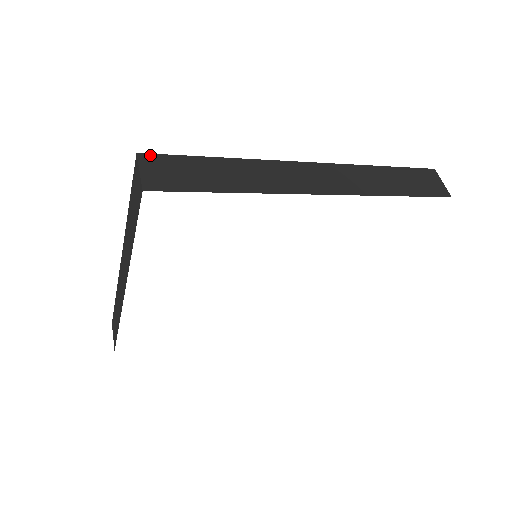
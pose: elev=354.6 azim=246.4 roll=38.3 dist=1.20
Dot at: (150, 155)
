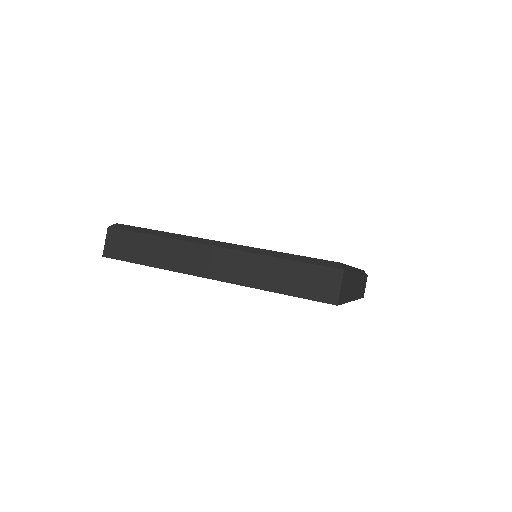
Dot at: (114, 229)
